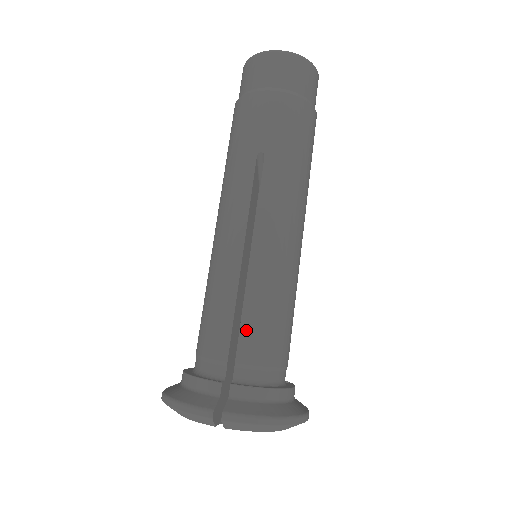
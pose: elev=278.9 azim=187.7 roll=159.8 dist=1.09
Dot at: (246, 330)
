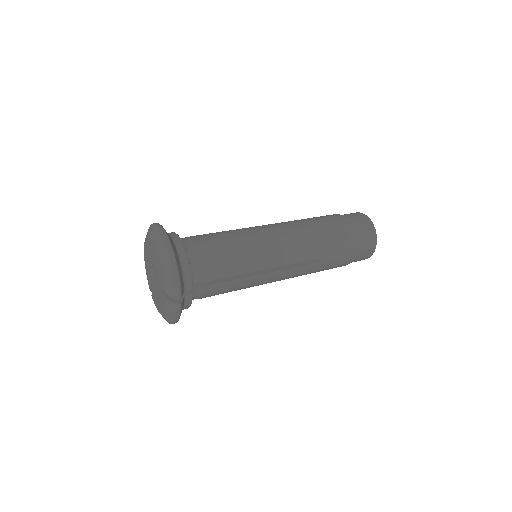
Dot at: (207, 234)
